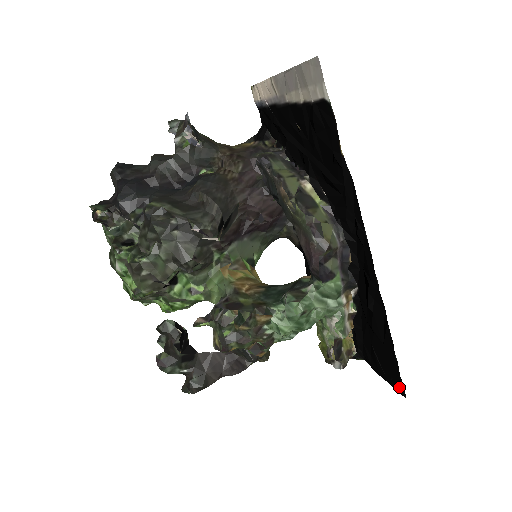
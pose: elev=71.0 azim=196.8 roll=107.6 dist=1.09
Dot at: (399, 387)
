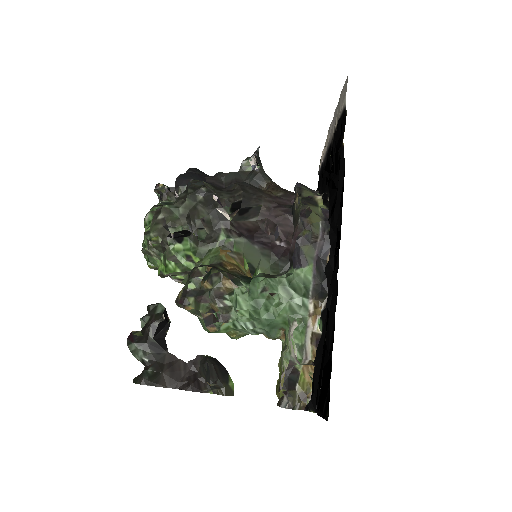
Dot at: (327, 409)
